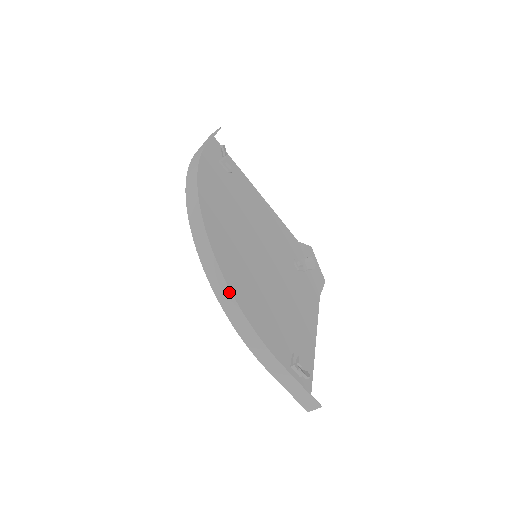
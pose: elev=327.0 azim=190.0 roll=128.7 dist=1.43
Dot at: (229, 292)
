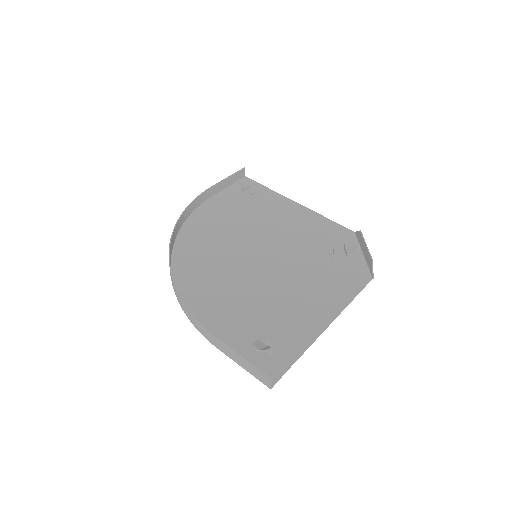
Dot at: (174, 286)
